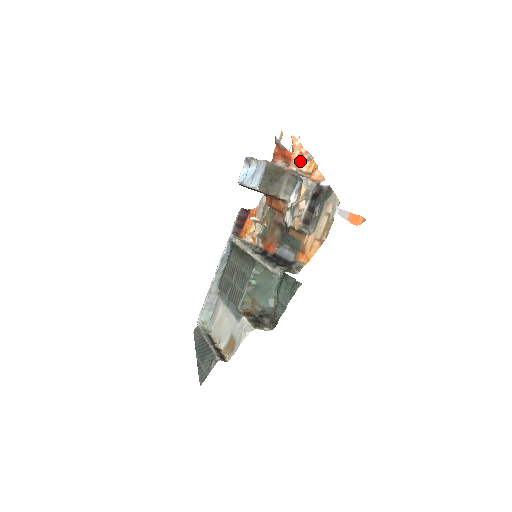
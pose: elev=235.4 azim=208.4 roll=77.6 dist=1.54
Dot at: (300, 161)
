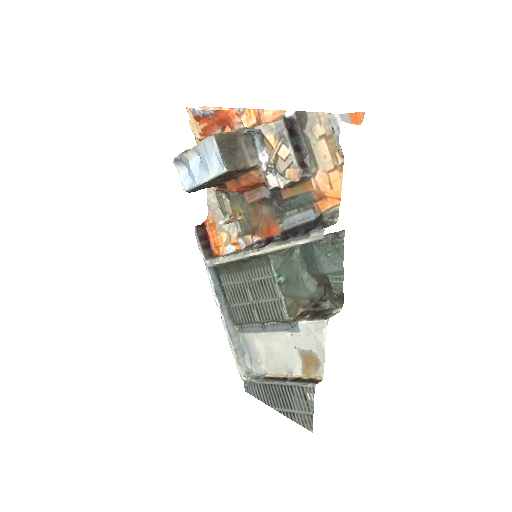
Dot at: occluded
